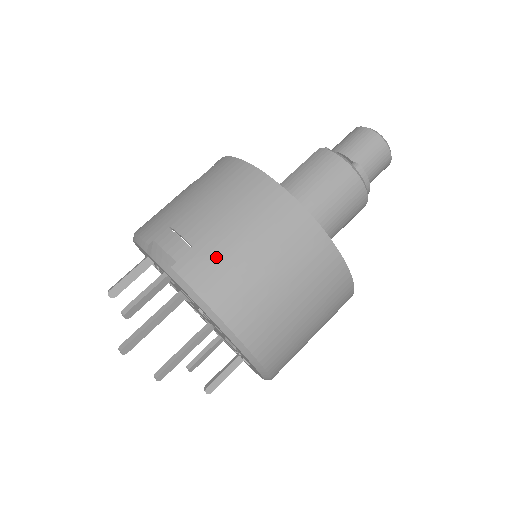
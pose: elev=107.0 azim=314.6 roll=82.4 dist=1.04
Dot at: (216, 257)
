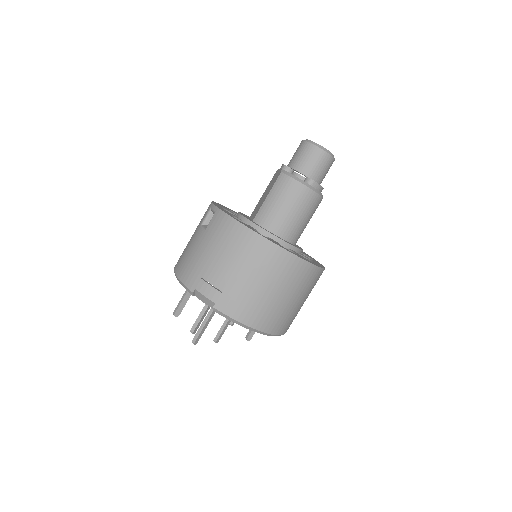
Dot at: (238, 295)
